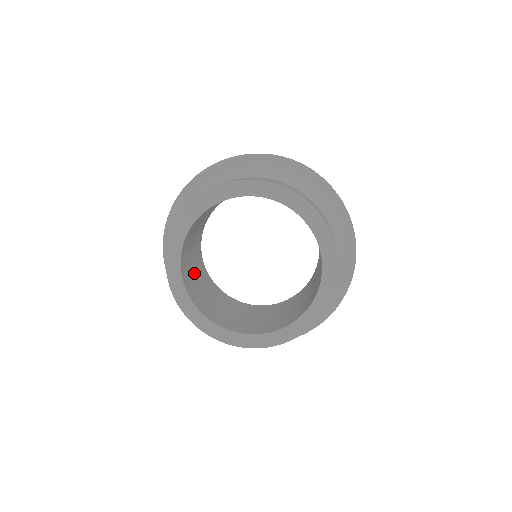
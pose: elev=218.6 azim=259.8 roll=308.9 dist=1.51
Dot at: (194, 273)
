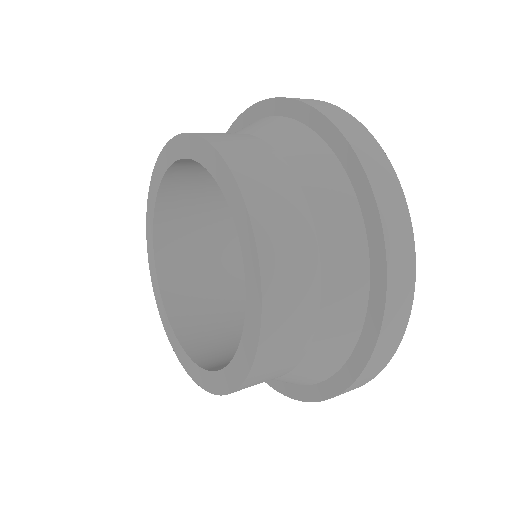
Dot at: (206, 274)
